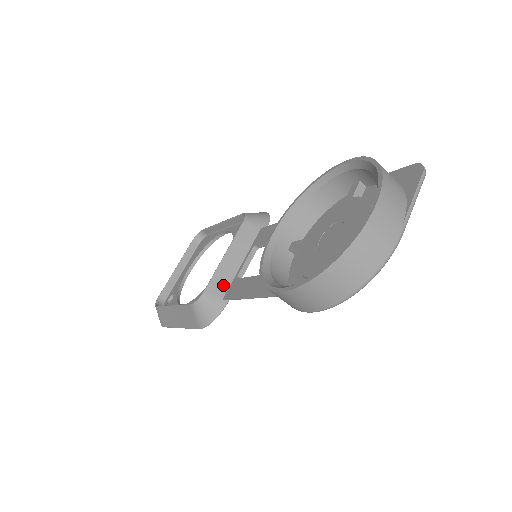
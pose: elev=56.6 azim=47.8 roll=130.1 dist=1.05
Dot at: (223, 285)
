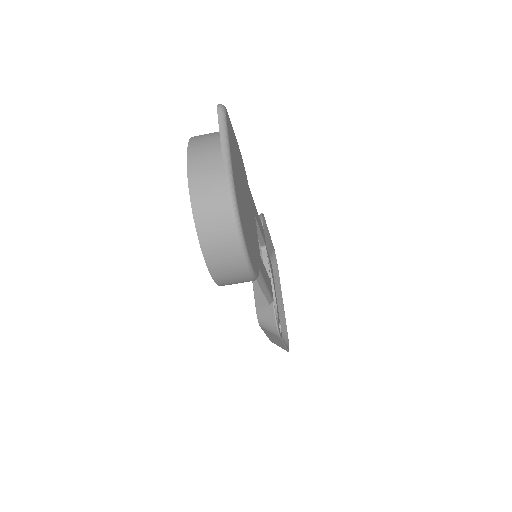
Dot at: (263, 294)
